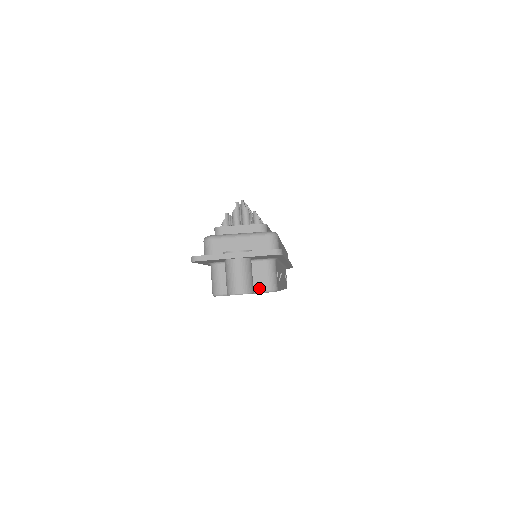
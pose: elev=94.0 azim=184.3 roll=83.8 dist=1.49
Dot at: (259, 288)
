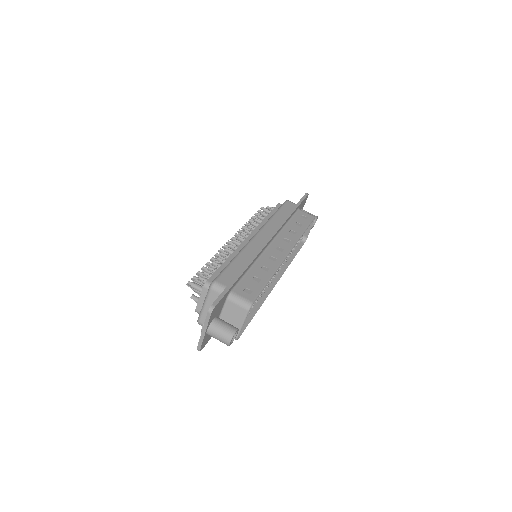
Dot at: (243, 315)
